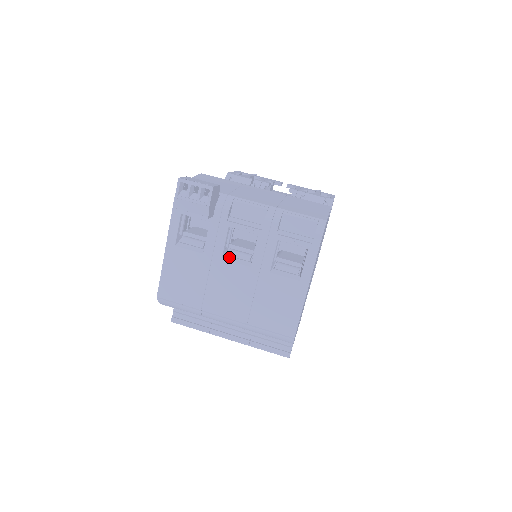
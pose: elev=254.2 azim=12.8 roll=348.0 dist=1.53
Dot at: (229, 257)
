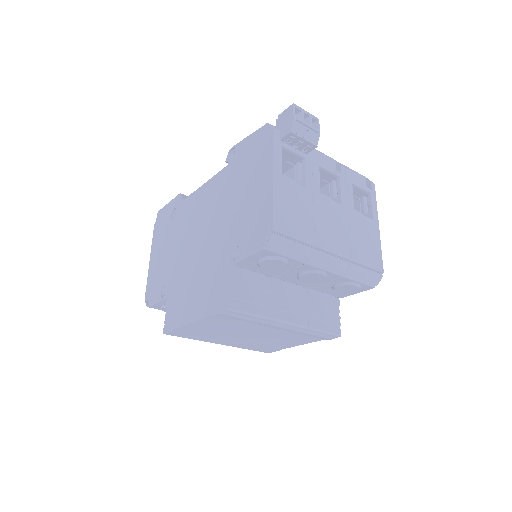
Dot at: (322, 195)
